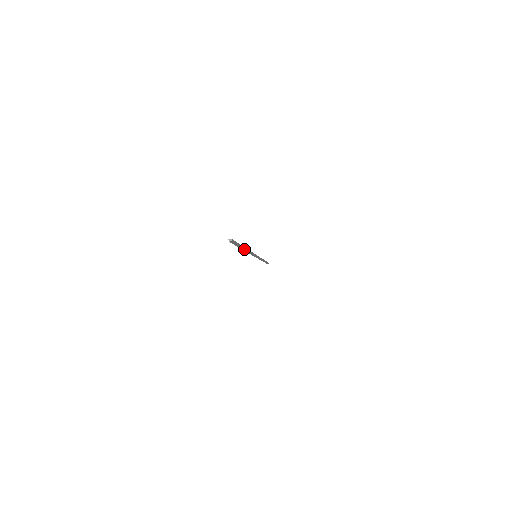
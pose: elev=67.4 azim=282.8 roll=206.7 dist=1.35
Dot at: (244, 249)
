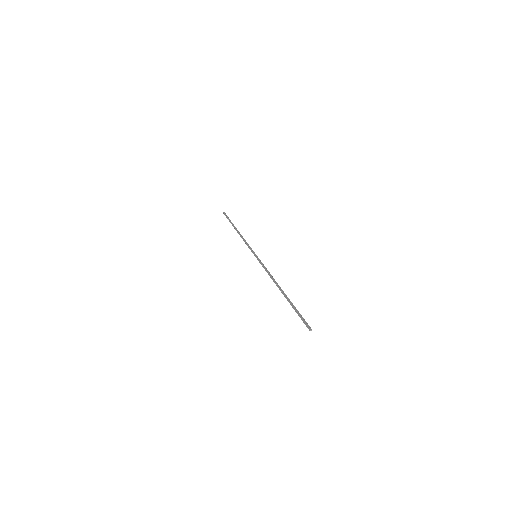
Dot at: (283, 293)
